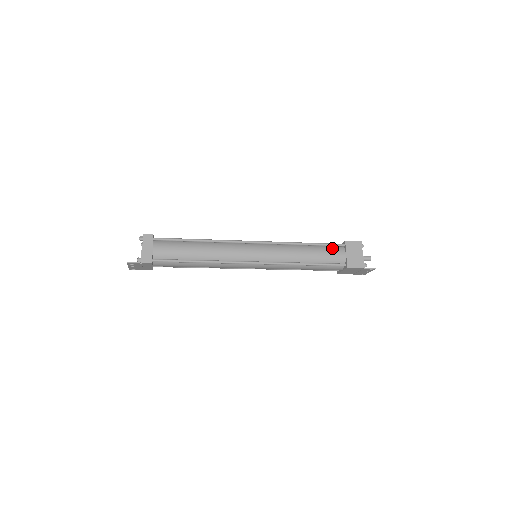
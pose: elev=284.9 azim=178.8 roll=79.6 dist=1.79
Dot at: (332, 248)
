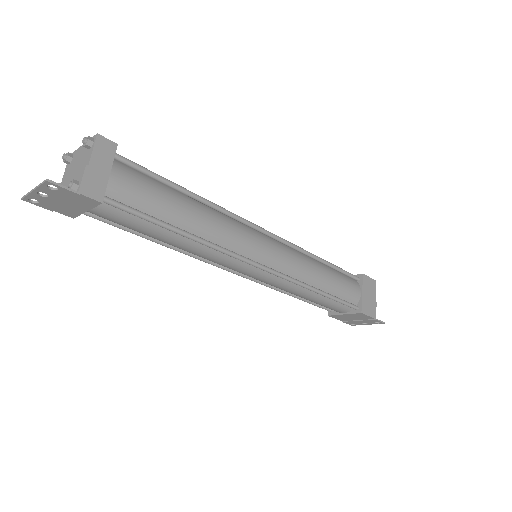
Dot at: (348, 279)
